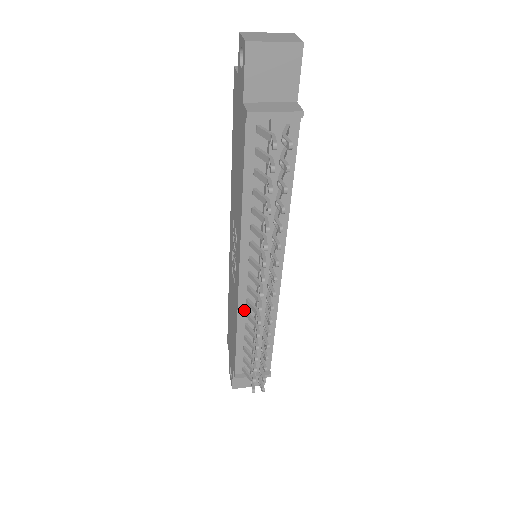
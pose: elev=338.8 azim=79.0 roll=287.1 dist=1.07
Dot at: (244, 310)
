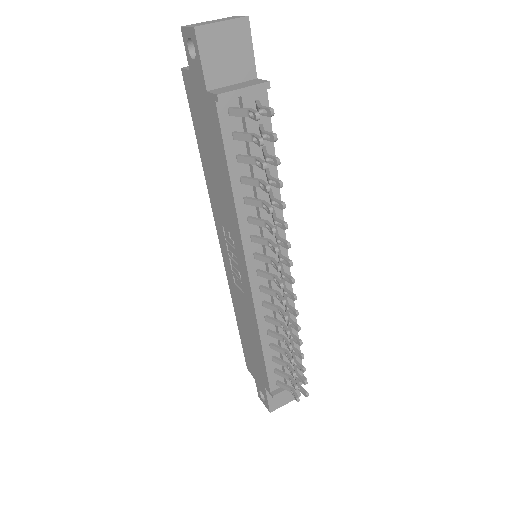
Dot at: (262, 315)
